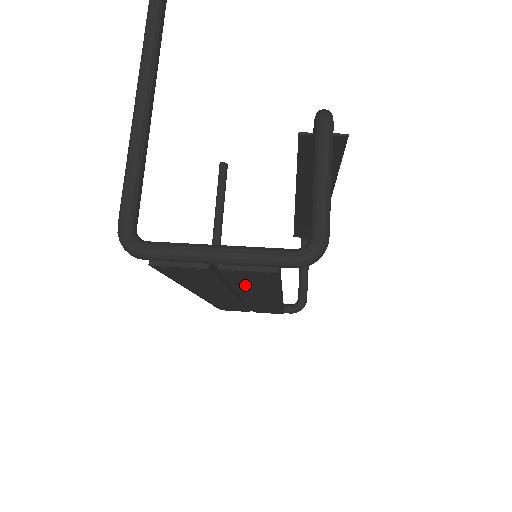
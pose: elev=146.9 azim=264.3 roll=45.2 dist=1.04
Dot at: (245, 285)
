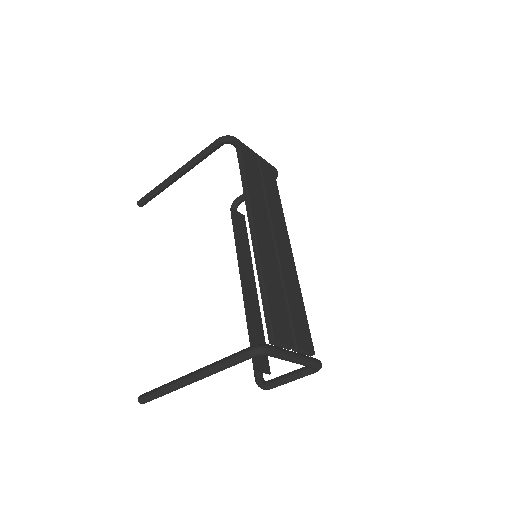
Dot at: (269, 192)
